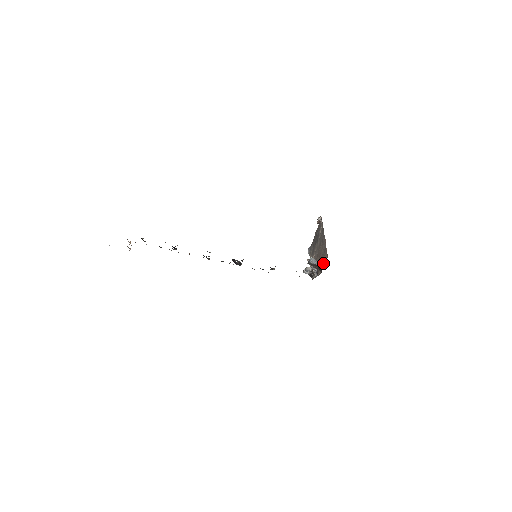
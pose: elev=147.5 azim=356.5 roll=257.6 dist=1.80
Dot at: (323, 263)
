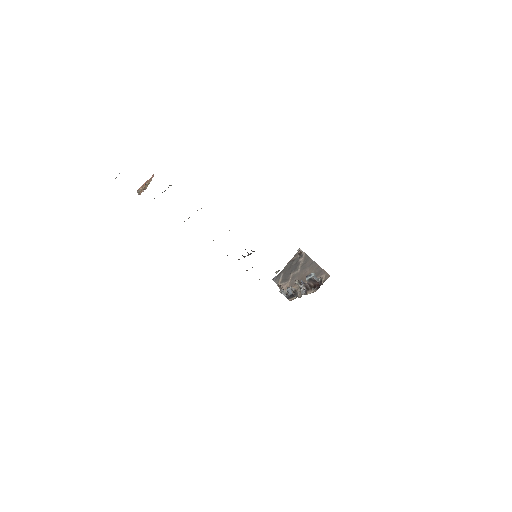
Dot at: (322, 281)
